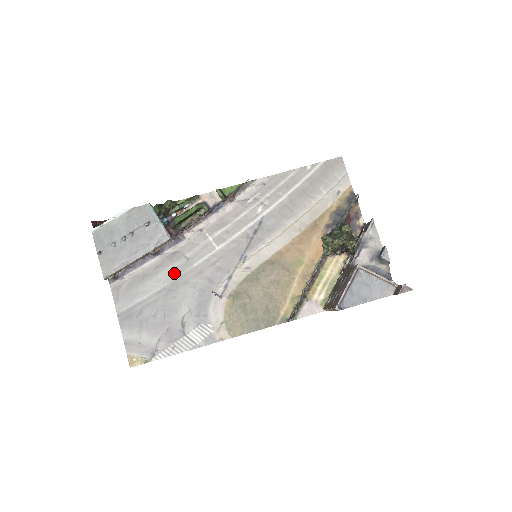
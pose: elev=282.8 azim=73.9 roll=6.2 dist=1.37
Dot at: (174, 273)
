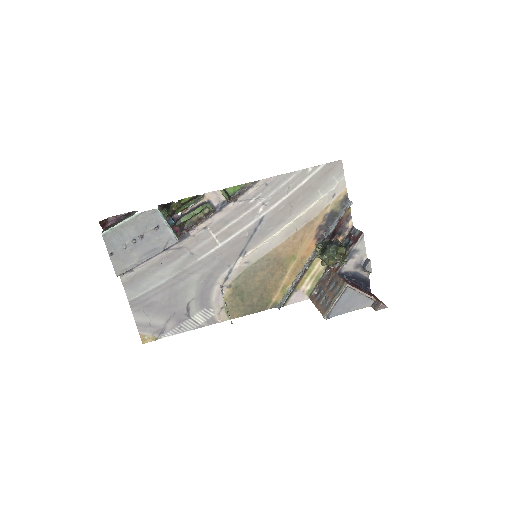
Dot at: (180, 266)
